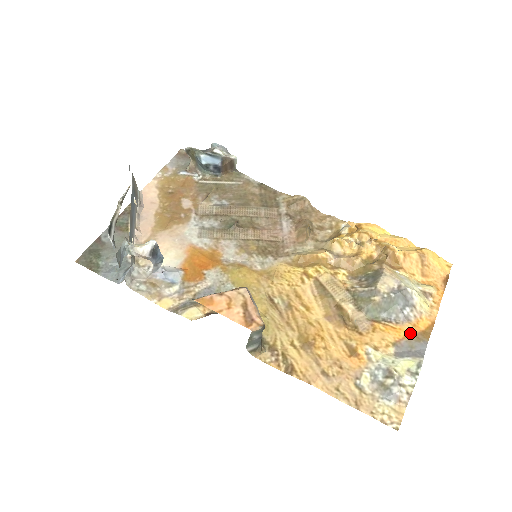
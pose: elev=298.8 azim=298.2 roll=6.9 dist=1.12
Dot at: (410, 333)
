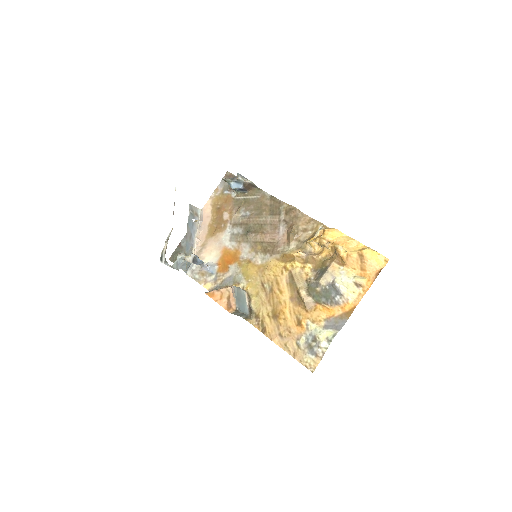
Dot at: (338, 313)
